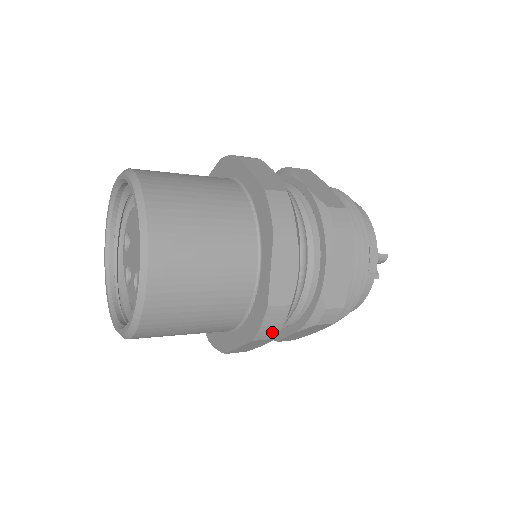
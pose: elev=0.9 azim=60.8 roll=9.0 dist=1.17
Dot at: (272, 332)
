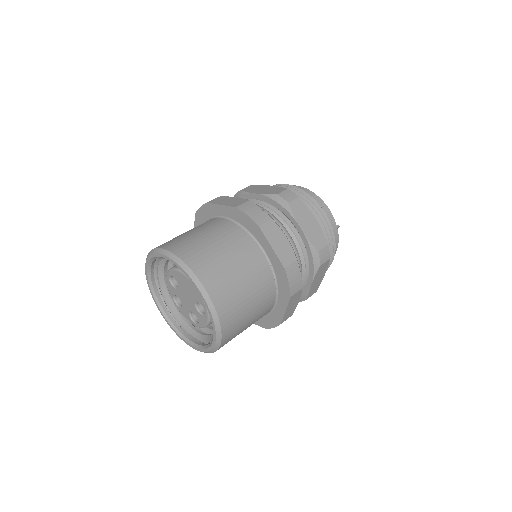
Dot at: occluded
